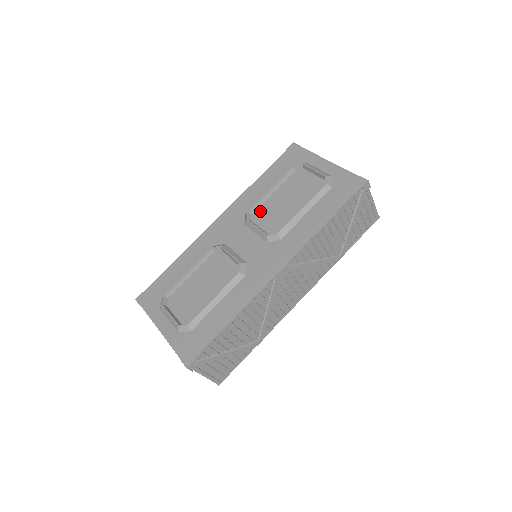
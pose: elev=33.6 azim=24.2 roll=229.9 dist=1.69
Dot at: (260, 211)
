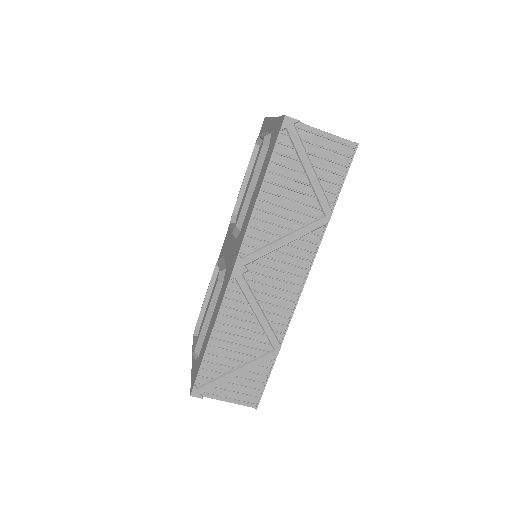
Dot at: (240, 208)
